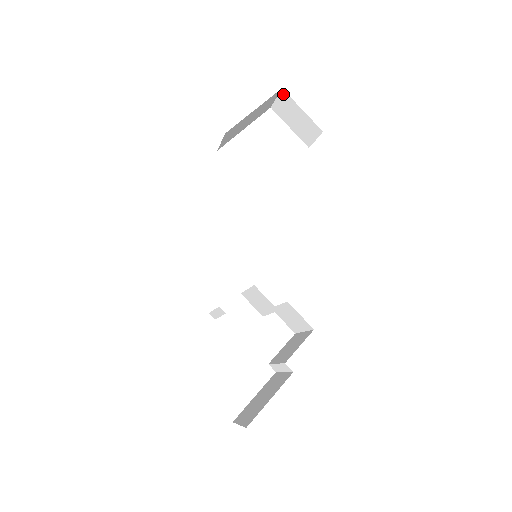
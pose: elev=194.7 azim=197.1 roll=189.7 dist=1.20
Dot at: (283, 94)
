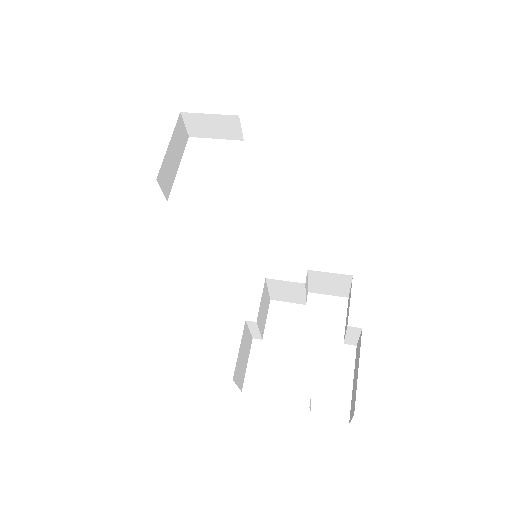
Dot at: (185, 116)
